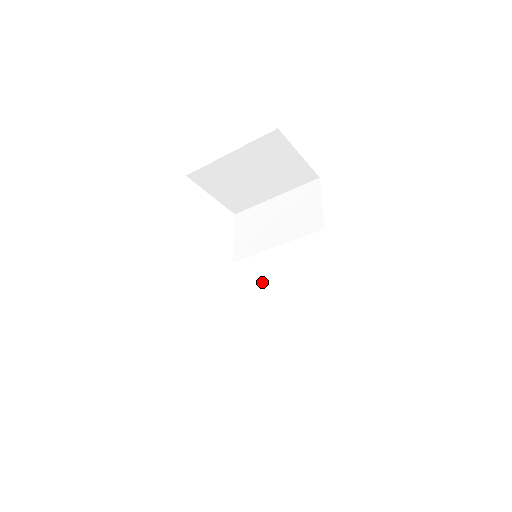
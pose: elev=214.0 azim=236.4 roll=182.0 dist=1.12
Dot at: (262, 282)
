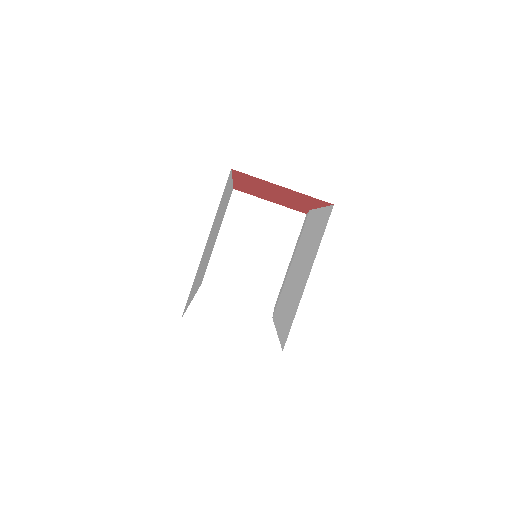
Dot at: (288, 287)
